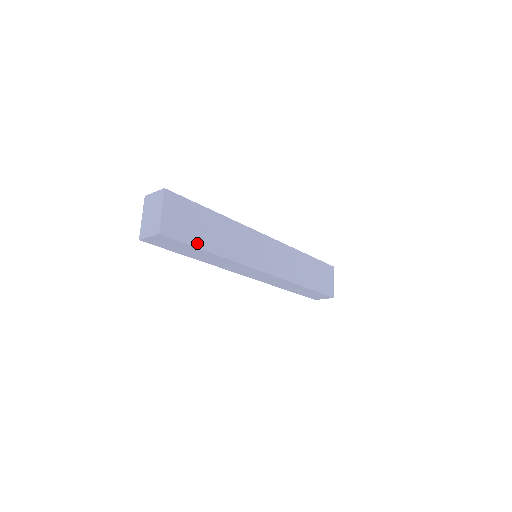
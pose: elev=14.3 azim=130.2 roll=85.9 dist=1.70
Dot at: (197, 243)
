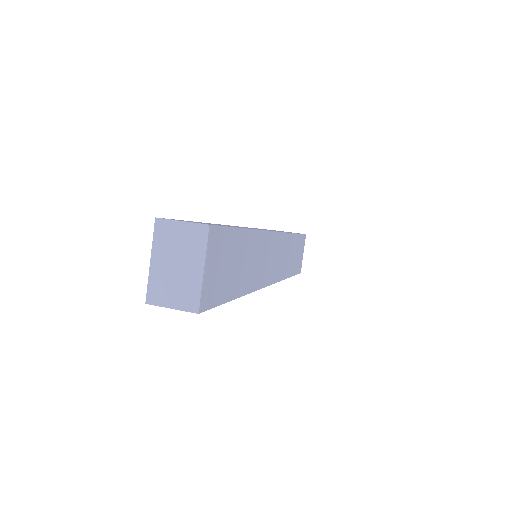
Dot at: (229, 294)
